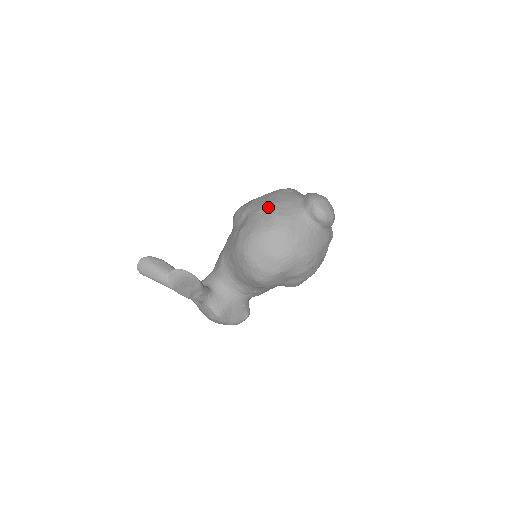
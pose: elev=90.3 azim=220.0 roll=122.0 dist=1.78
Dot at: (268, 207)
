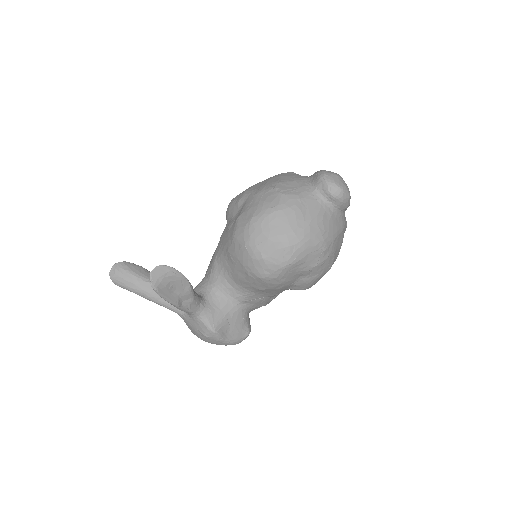
Dot at: (270, 187)
